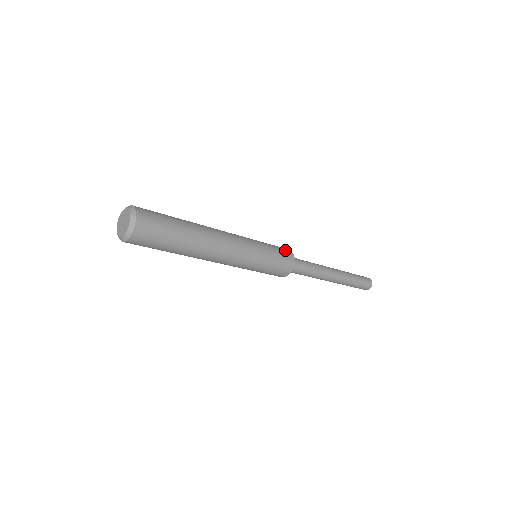
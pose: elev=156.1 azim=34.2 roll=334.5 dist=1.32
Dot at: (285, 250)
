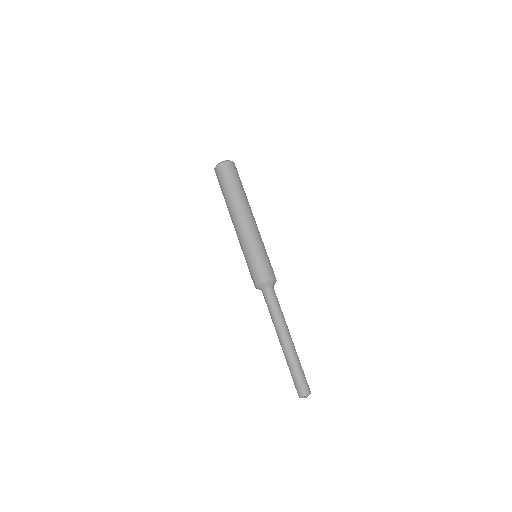
Dot at: occluded
